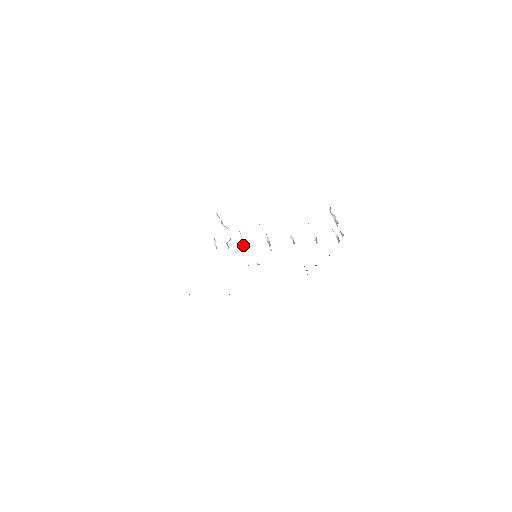
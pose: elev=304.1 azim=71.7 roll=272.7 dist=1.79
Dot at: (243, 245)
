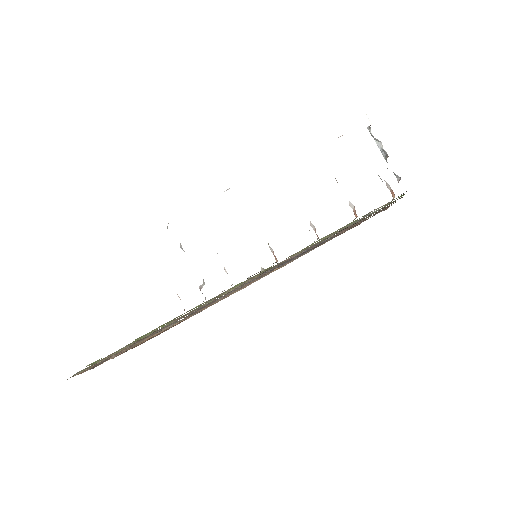
Dot at: occluded
